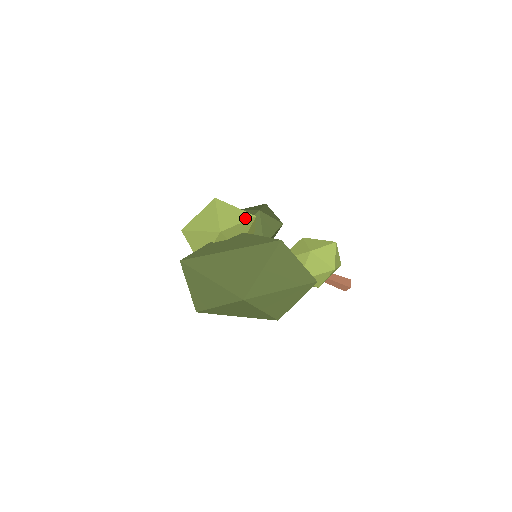
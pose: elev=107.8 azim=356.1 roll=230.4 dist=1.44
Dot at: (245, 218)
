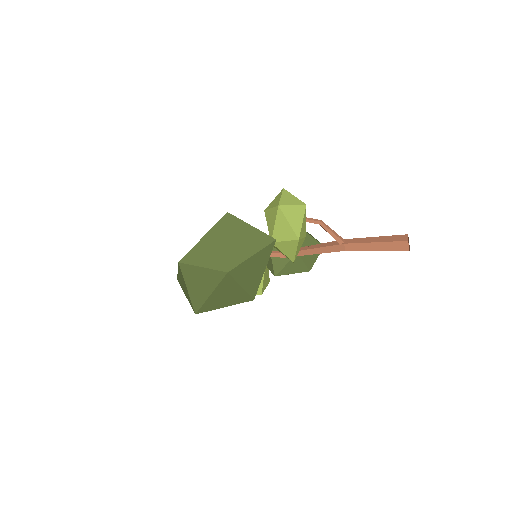
Dot at: occluded
